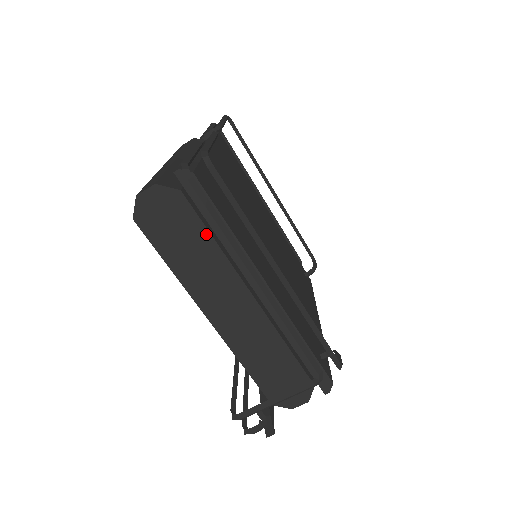
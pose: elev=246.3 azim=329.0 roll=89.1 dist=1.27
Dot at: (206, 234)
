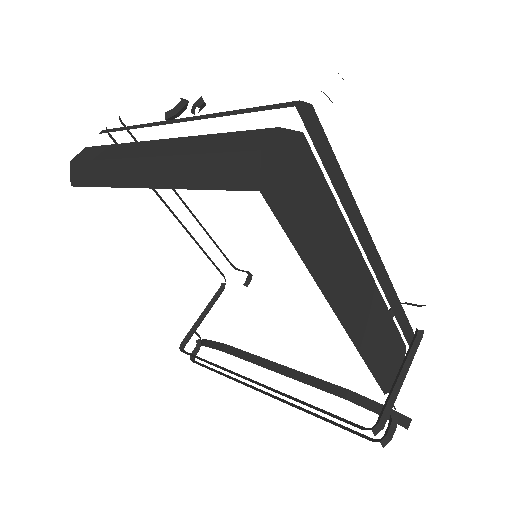
Dot at: (327, 191)
